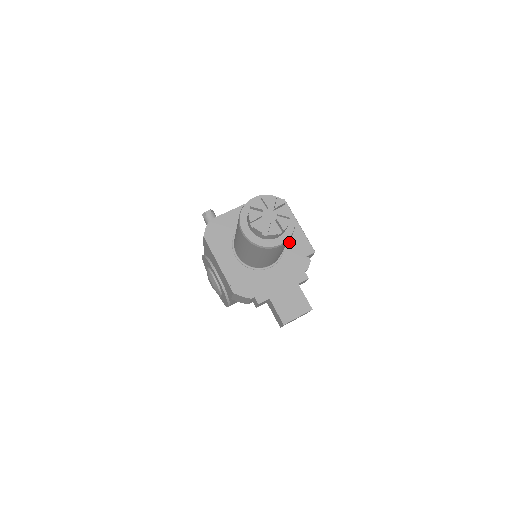
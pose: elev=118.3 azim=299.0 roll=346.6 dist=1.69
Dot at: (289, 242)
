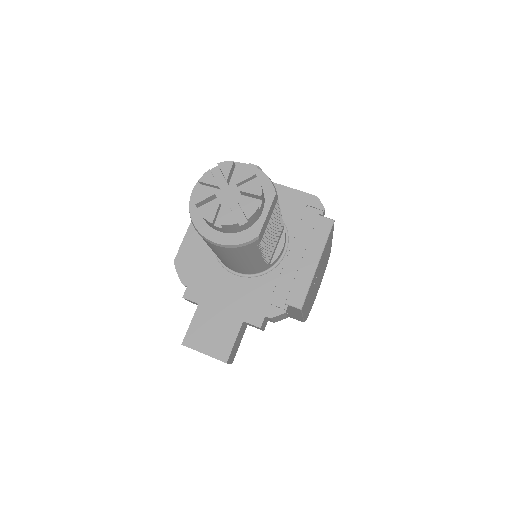
Dot at: (285, 269)
